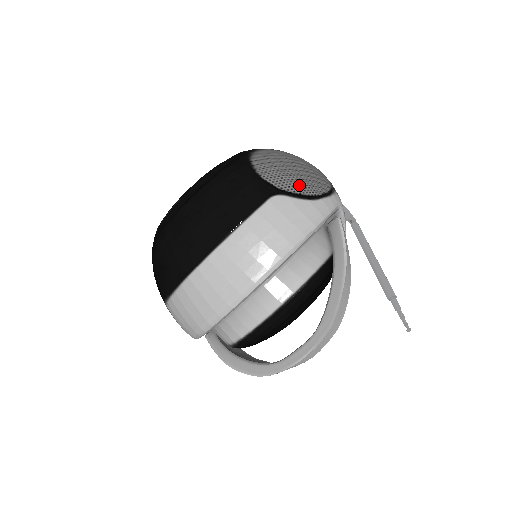
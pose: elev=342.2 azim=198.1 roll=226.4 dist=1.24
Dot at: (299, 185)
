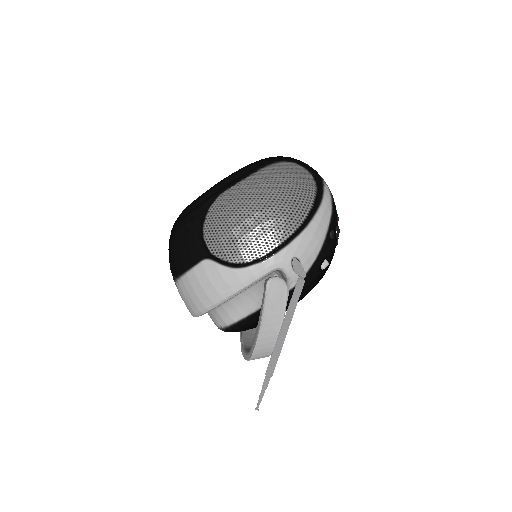
Dot at: (230, 251)
